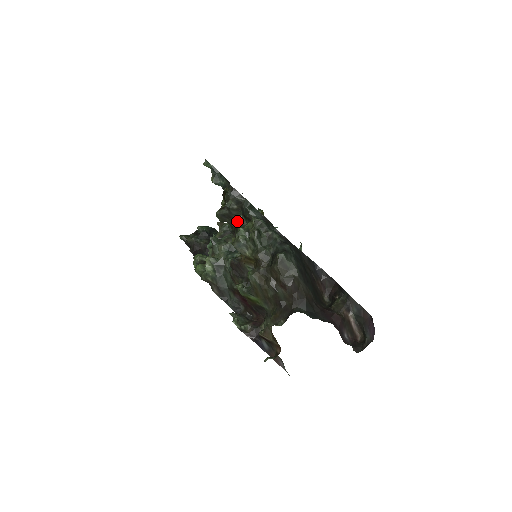
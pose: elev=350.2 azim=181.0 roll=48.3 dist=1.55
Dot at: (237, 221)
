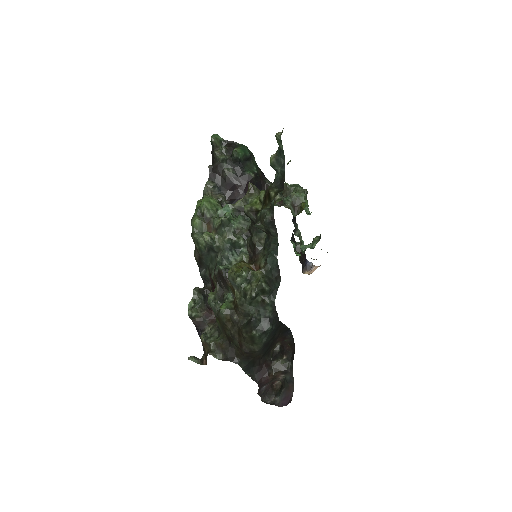
Dot at: (258, 232)
